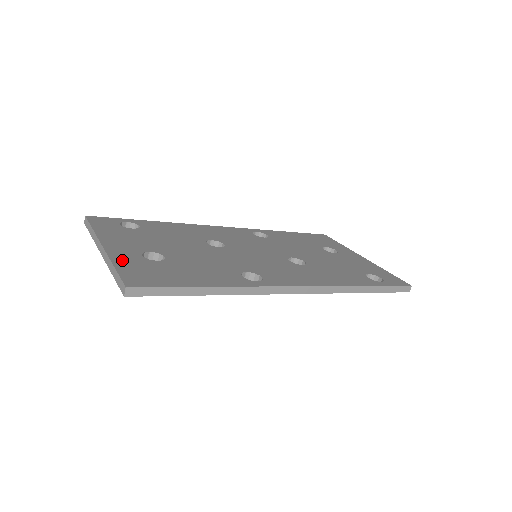
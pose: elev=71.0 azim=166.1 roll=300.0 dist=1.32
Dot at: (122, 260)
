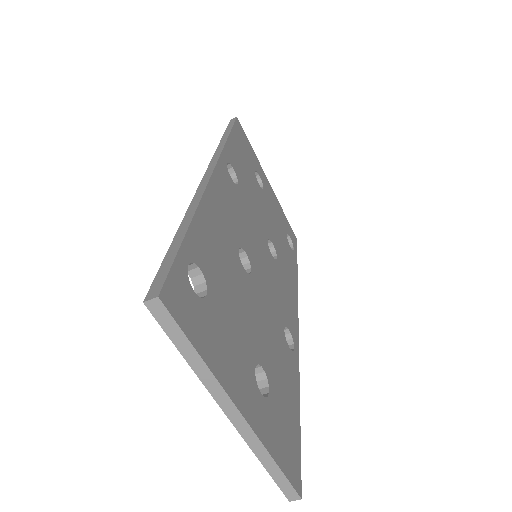
Dot at: (268, 435)
